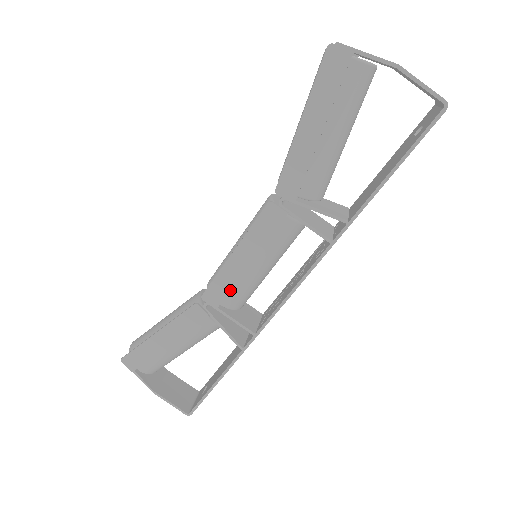
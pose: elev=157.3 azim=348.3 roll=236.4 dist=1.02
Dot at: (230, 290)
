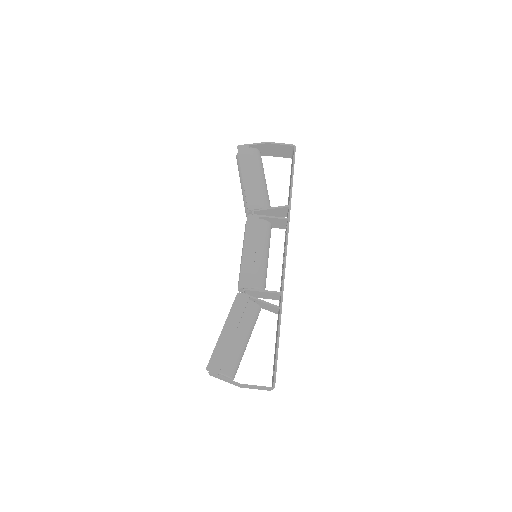
Dot at: (253, 272)
